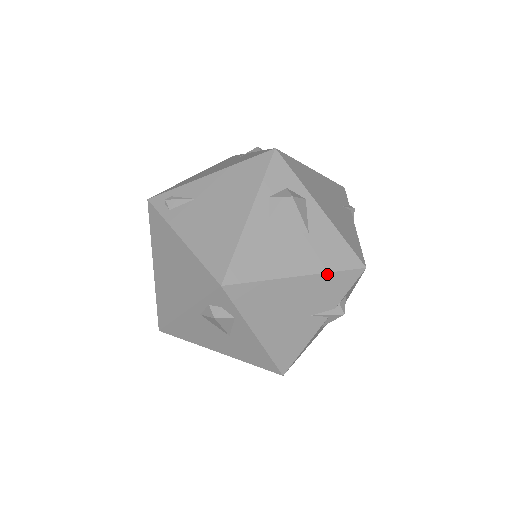
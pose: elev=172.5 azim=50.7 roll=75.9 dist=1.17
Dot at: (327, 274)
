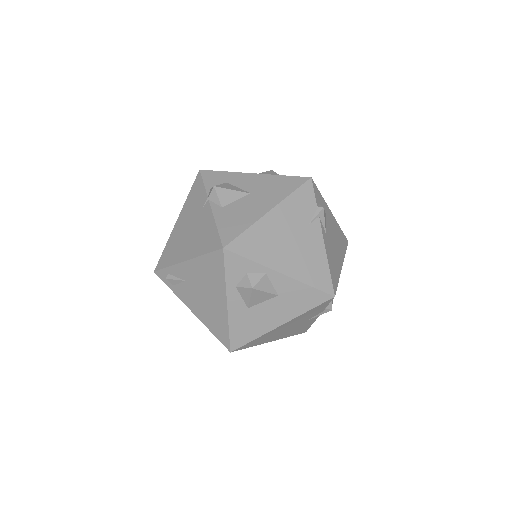
Dot at: (304, 313)
